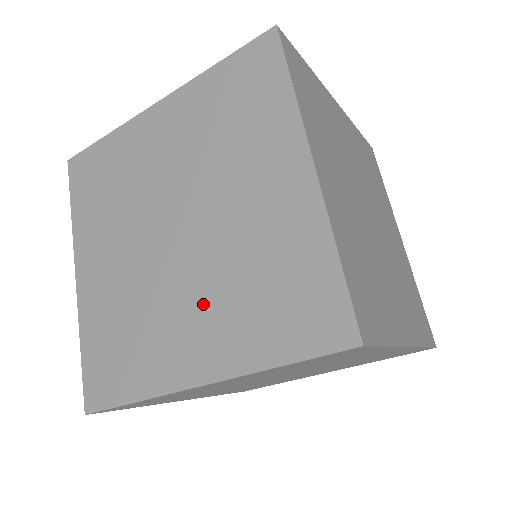
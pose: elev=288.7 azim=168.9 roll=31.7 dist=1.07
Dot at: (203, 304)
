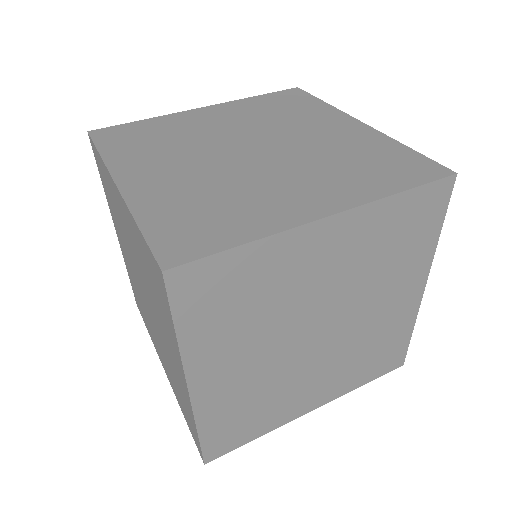
Dot at: (328, 372)
